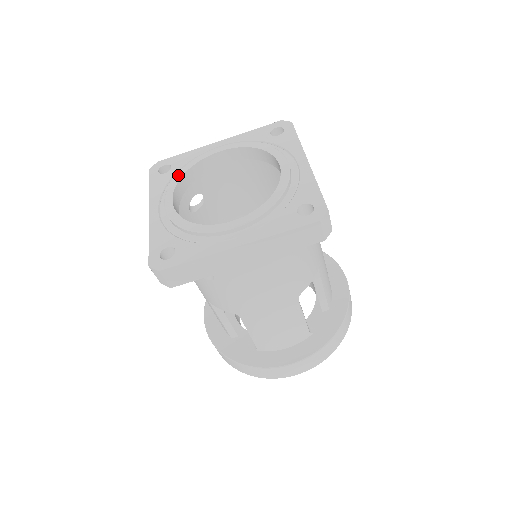
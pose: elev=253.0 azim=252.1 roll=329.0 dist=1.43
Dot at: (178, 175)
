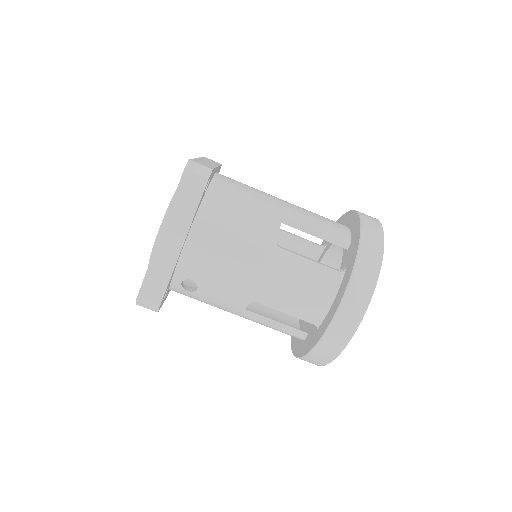
Dot at: occluded
